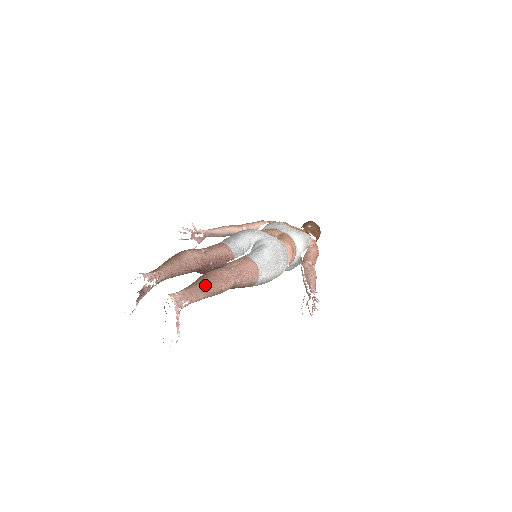
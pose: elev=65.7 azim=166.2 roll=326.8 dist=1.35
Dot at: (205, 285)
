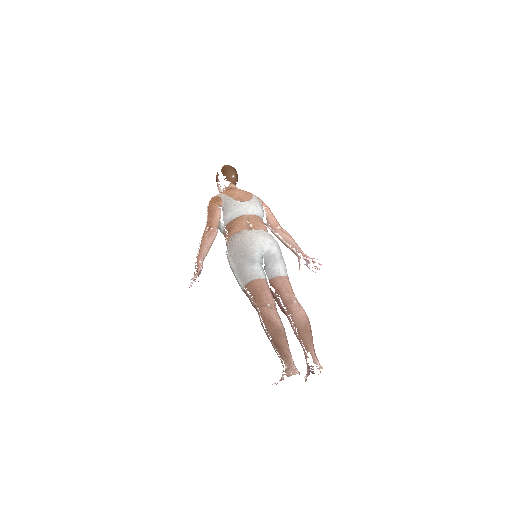
Dot at: (312, 336)
